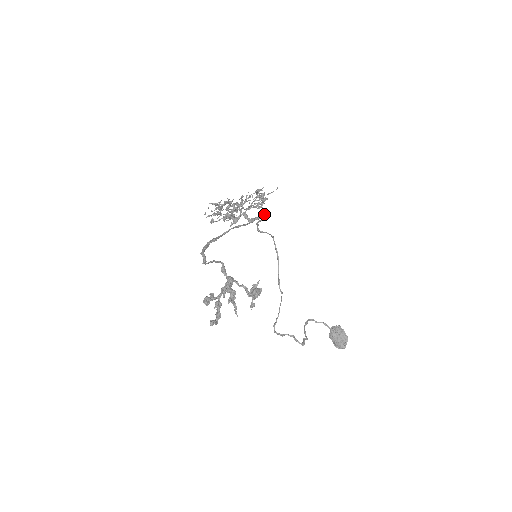
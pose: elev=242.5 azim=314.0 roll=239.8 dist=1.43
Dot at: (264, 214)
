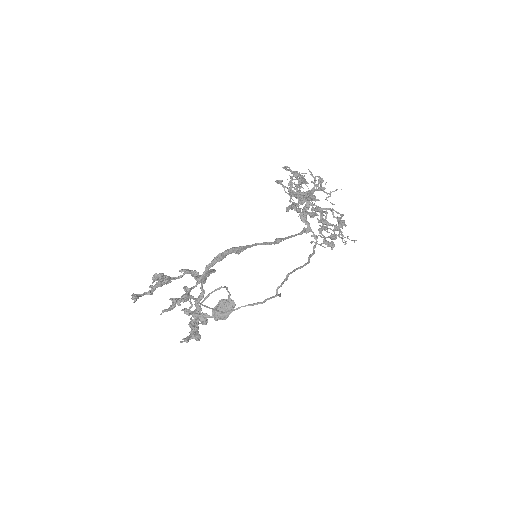
Dot at: occluded
